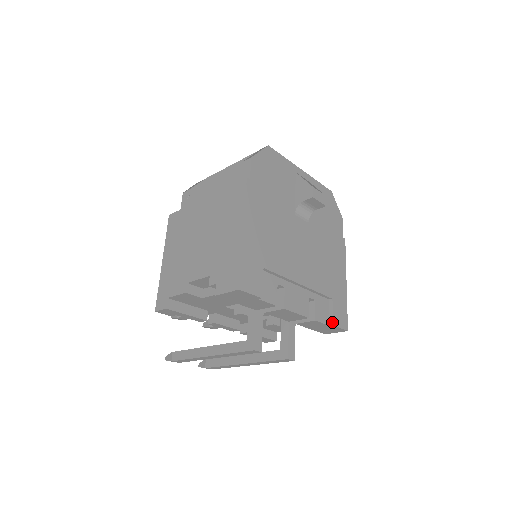
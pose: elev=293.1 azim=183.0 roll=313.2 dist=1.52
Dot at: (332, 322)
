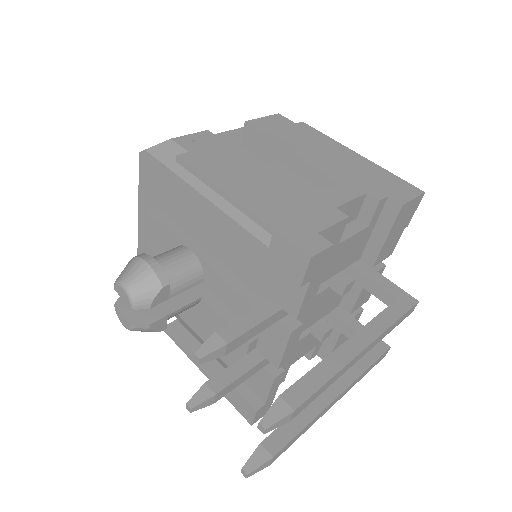
Dot at: occluded
